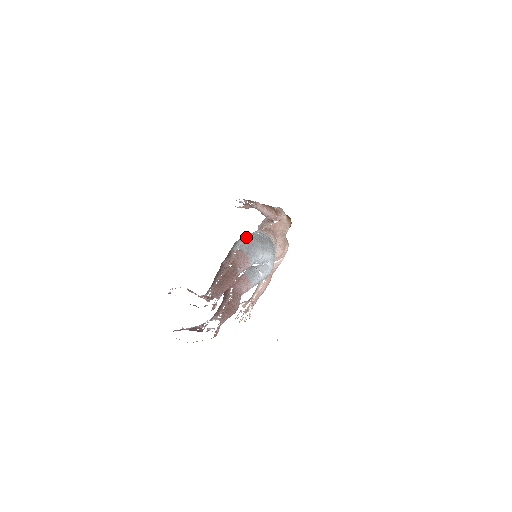
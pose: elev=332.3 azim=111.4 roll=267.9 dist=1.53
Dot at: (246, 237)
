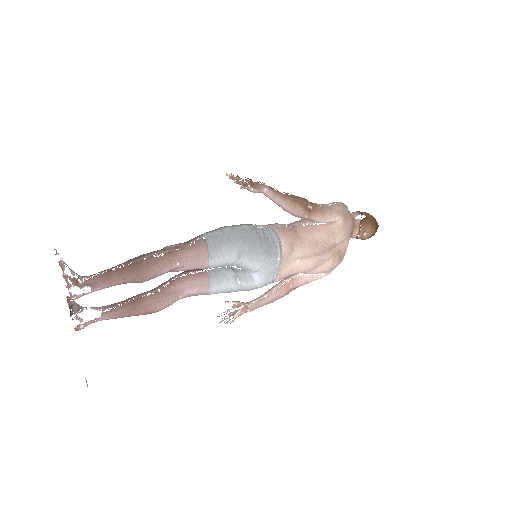
Dot at: (234, 227)
